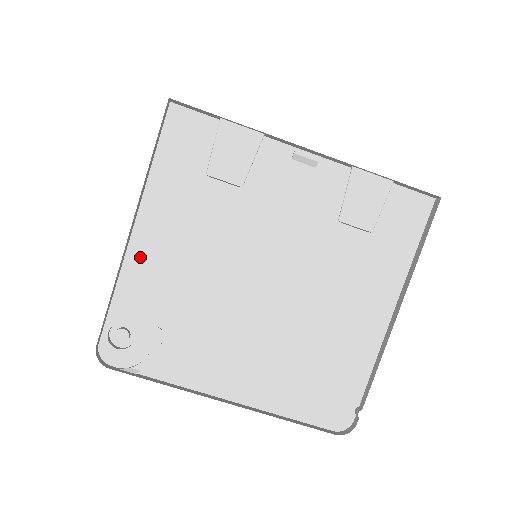
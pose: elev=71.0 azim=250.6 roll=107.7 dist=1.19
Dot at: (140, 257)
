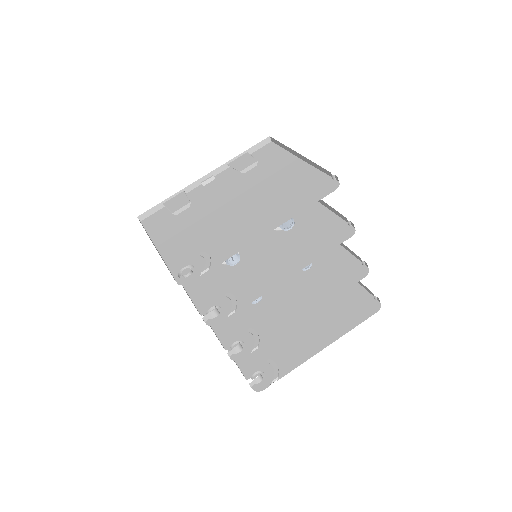
Dot at: (169, 251)
